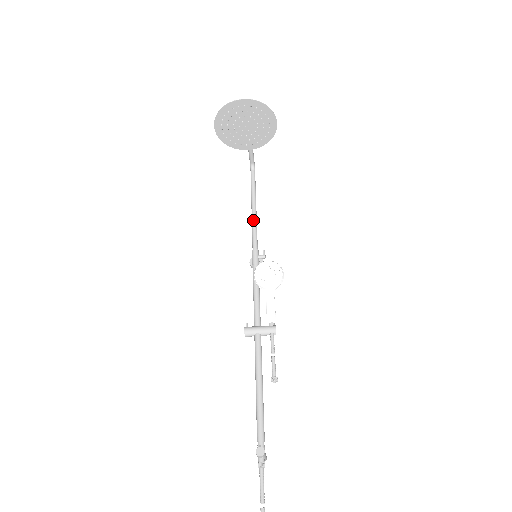
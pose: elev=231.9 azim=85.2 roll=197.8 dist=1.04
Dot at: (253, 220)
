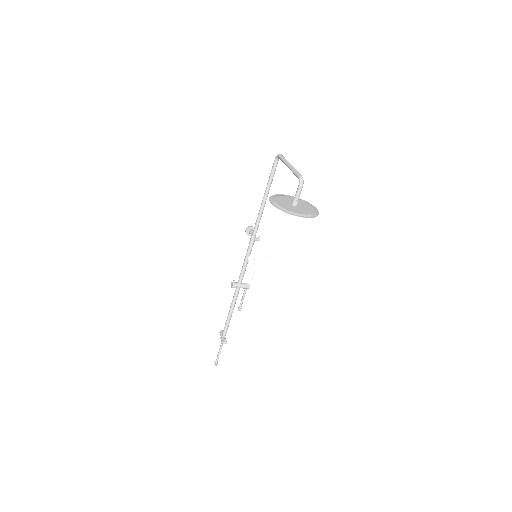
Dot at: (261, 211)
